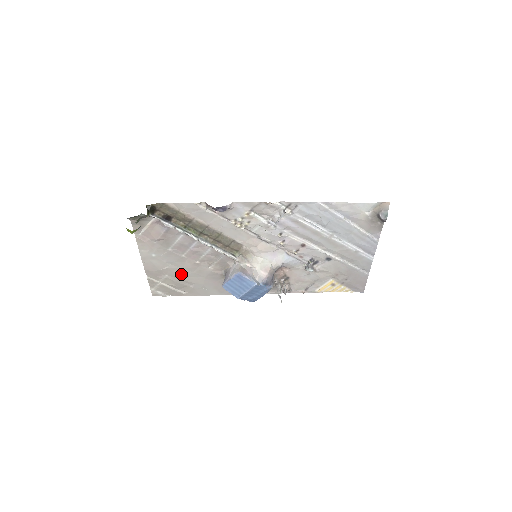
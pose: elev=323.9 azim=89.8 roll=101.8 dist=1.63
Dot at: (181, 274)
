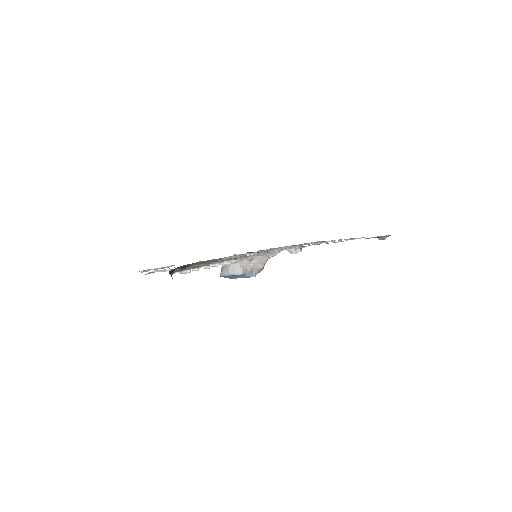
Dot at: occluded
